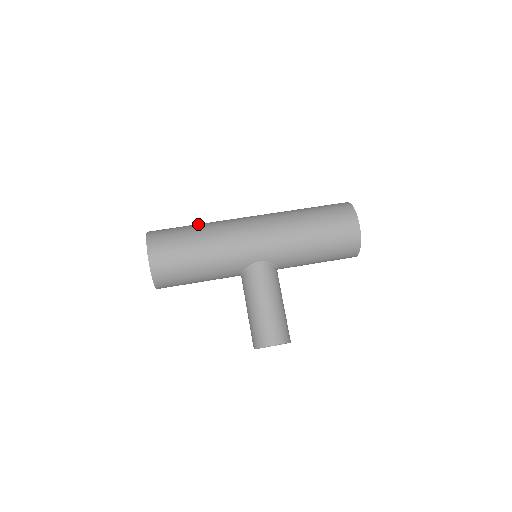
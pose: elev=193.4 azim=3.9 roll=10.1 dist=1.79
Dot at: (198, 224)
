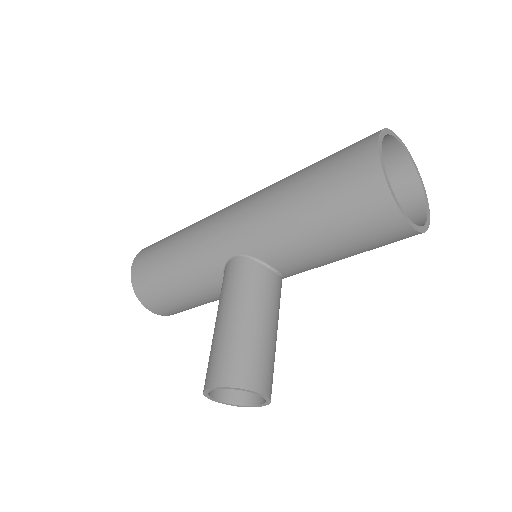
Dot at: occluded
